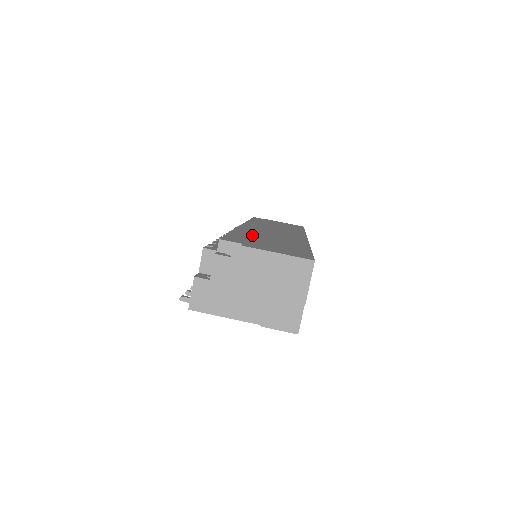
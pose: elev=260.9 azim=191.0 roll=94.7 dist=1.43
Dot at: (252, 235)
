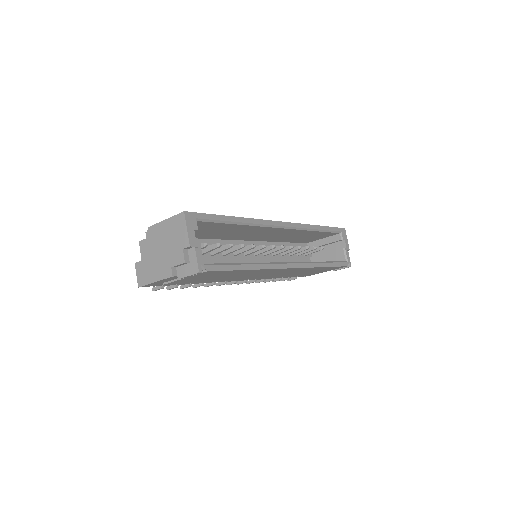
Dot at: occluded
